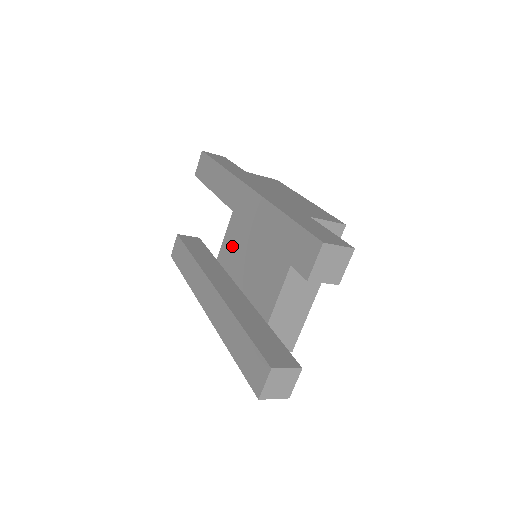
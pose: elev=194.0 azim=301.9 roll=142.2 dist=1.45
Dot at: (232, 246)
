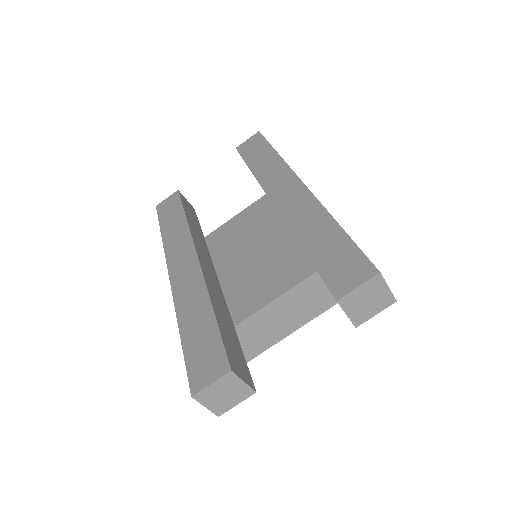
Dot at: (233, 233)
